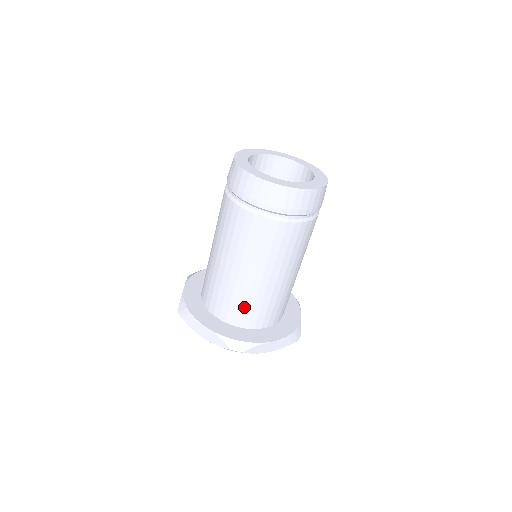
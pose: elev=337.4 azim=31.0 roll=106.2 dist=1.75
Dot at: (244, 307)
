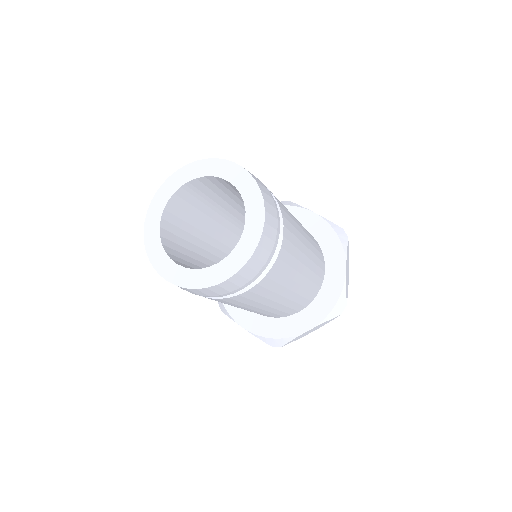
Dot at: (309, 292)
